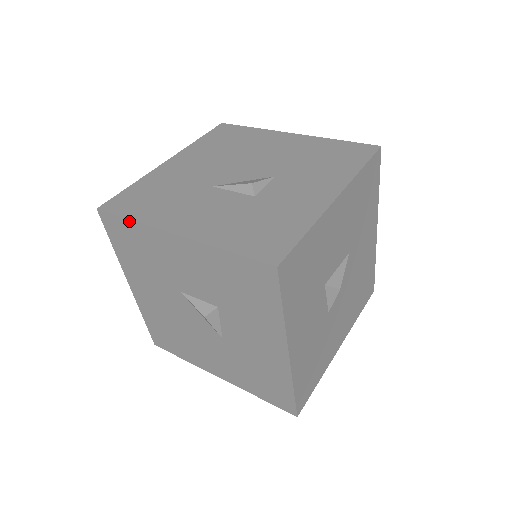
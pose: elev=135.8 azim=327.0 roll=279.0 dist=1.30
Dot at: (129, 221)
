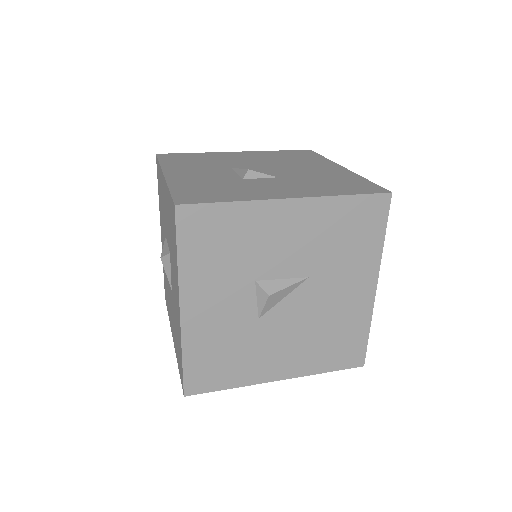
Dot at: occluded
